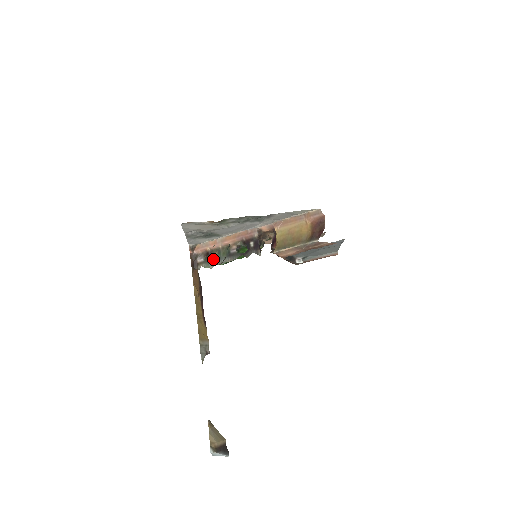
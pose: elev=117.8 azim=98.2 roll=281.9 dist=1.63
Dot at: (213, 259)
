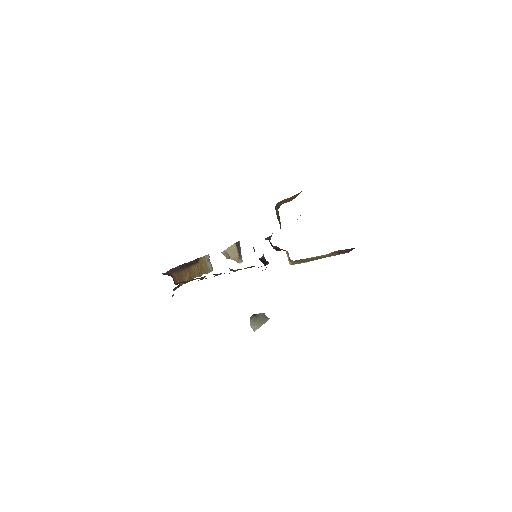
Dot at: occluded
